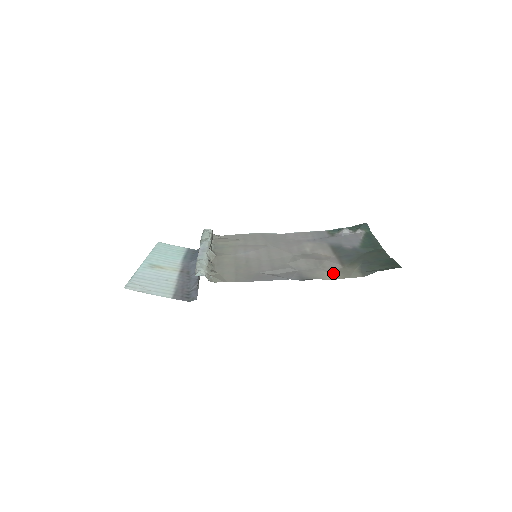
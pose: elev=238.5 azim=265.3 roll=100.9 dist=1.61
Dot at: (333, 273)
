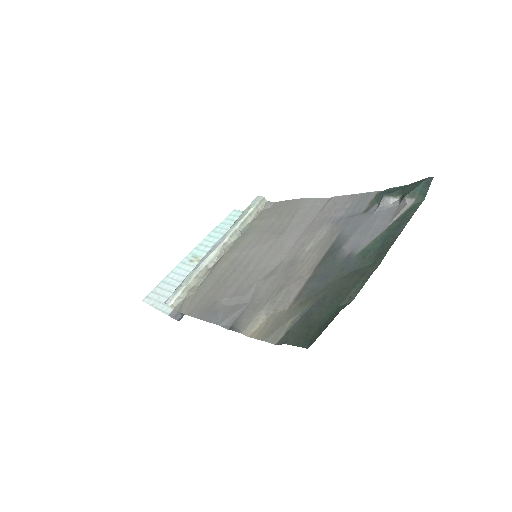
Dot at: (267, 320)
